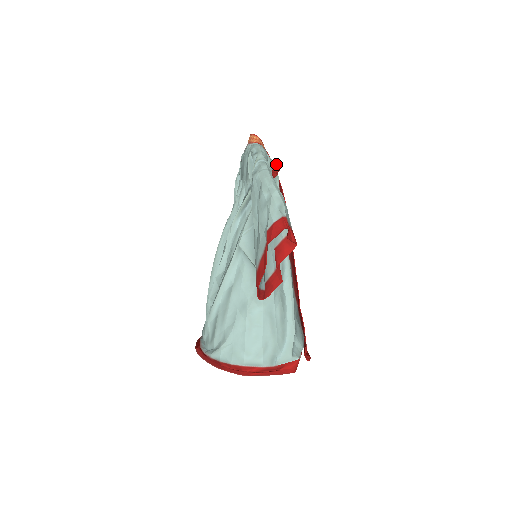
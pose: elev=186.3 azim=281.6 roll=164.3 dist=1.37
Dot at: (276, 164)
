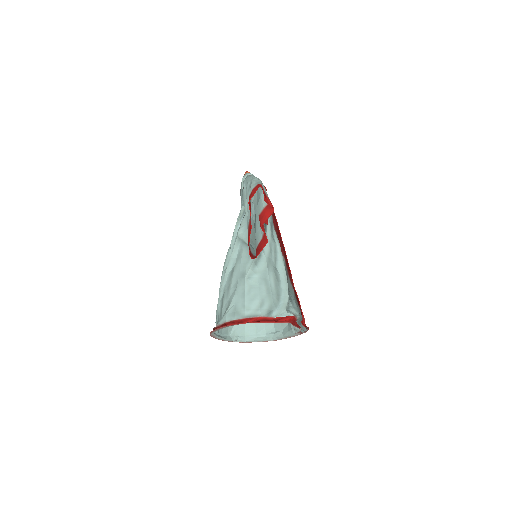
Dot at: occluded
